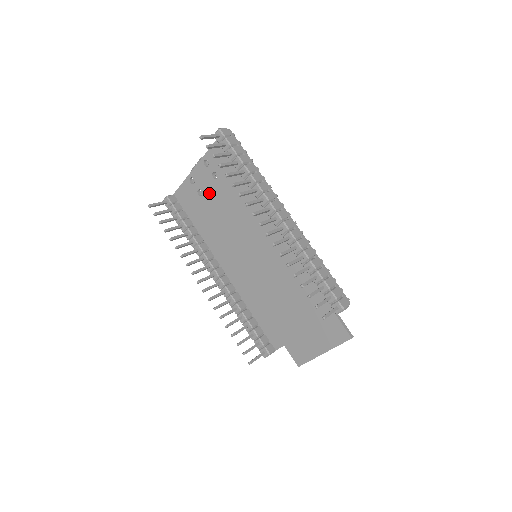
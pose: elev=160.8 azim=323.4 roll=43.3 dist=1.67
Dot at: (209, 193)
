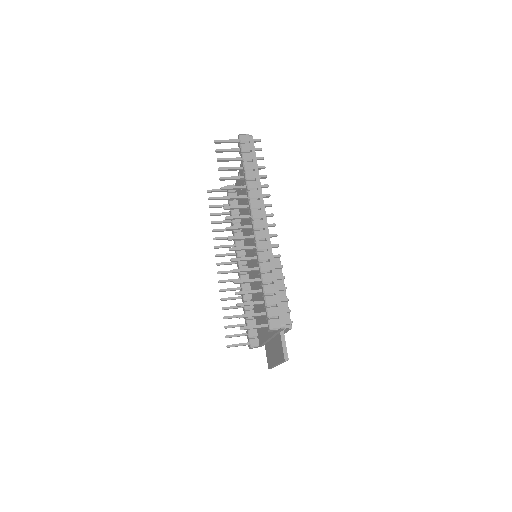
Dot at: (244, 190)
